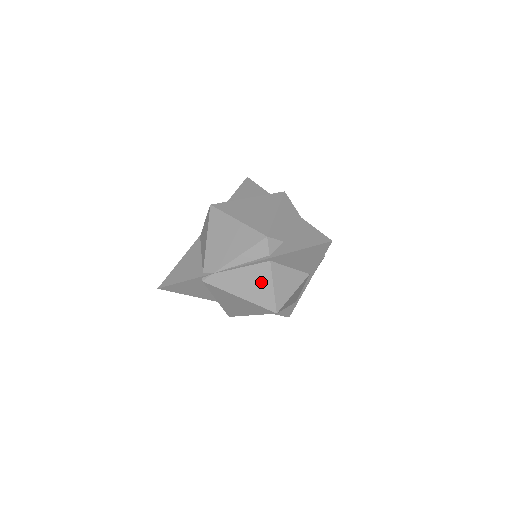
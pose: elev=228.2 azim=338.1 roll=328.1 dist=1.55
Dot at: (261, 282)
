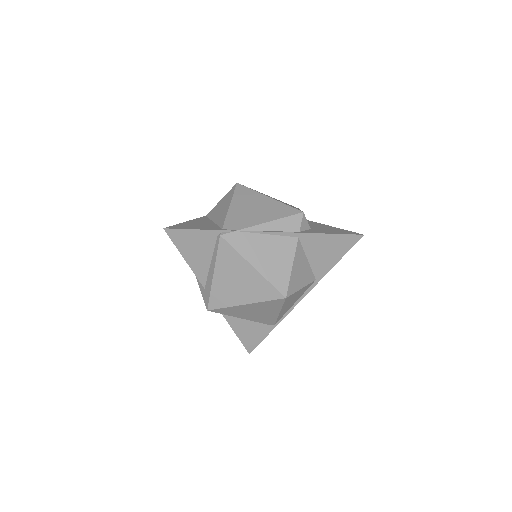
Dot at: (282, 257)
